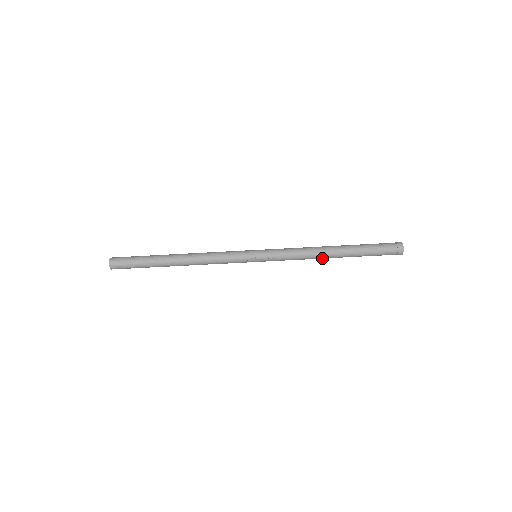
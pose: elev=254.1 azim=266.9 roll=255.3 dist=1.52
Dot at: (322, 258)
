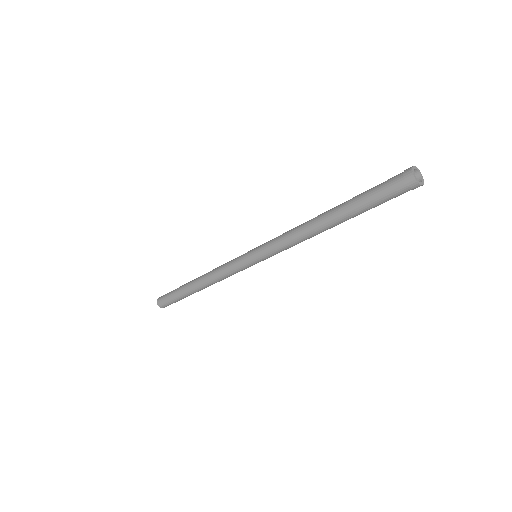
Dot at: occluded
